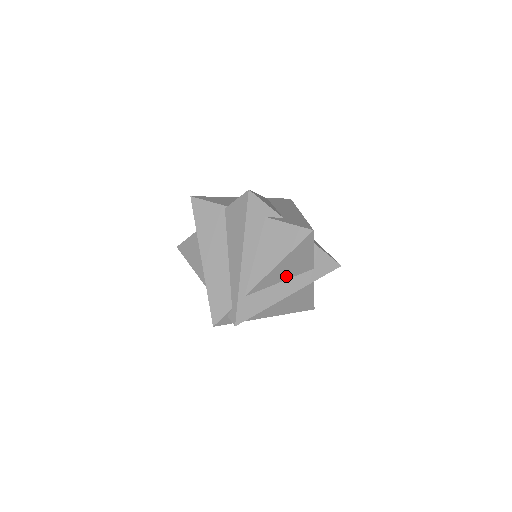
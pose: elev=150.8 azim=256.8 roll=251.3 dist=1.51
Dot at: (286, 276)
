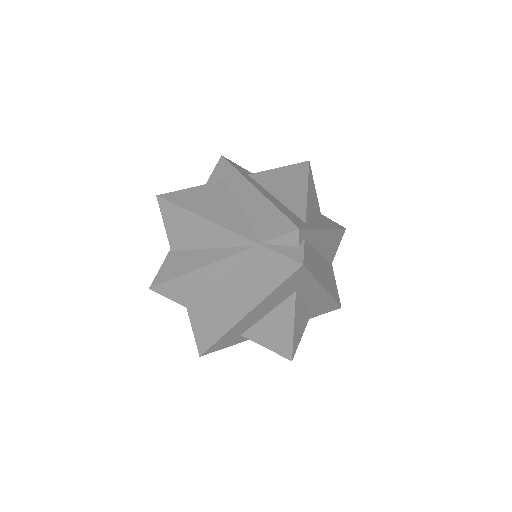
Dot at: occluded
